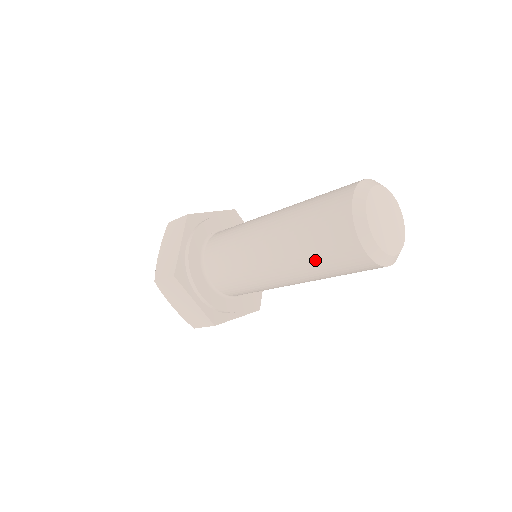
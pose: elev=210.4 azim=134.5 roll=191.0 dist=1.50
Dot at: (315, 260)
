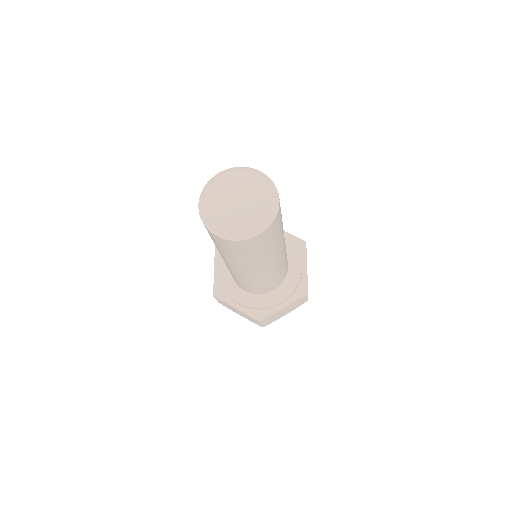
Dot at: (226, 254)
